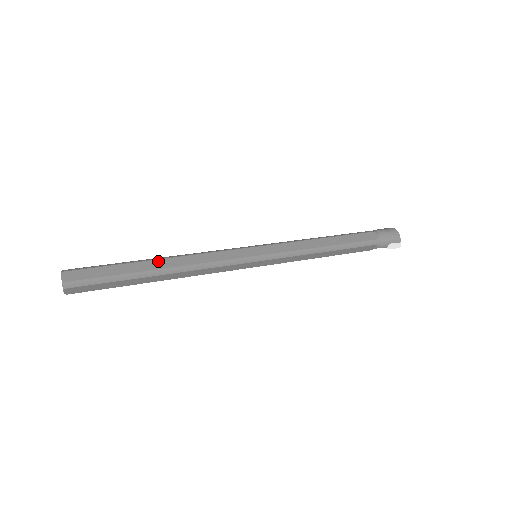
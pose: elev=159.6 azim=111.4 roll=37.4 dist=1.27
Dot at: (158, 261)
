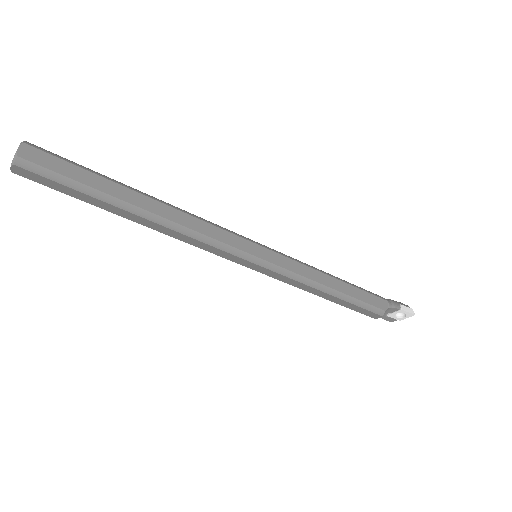
Dot at: occluded
